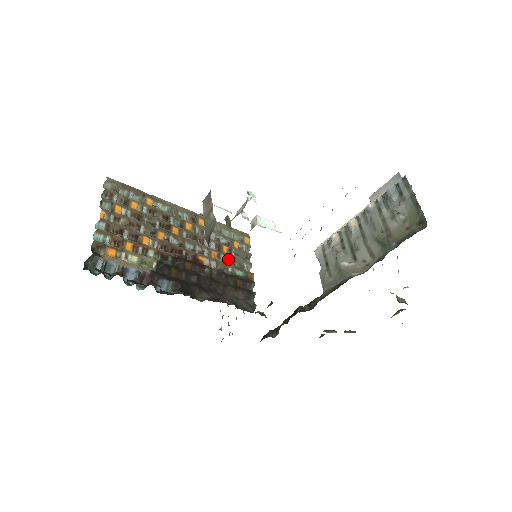
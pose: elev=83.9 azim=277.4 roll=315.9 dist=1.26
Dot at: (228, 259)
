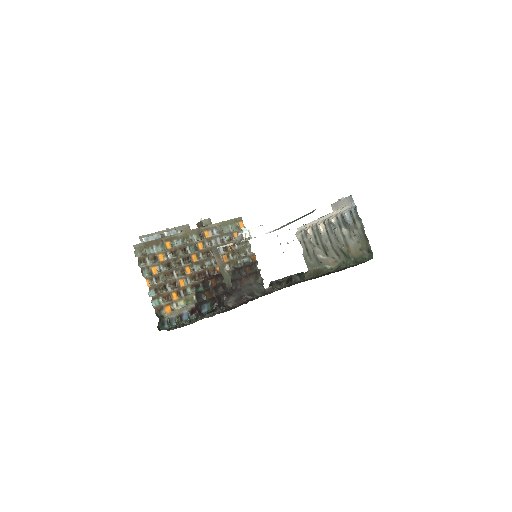
Dot at: (235, 254)
